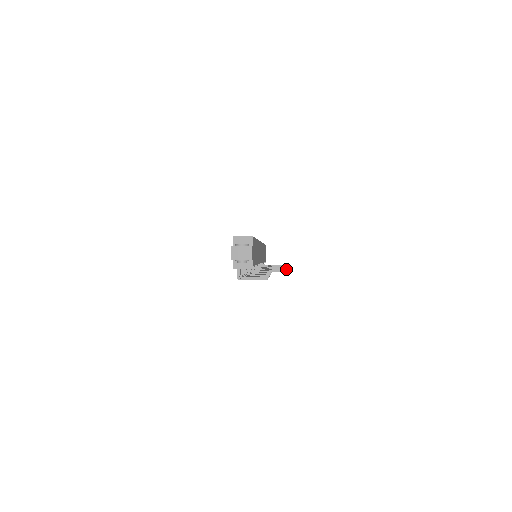
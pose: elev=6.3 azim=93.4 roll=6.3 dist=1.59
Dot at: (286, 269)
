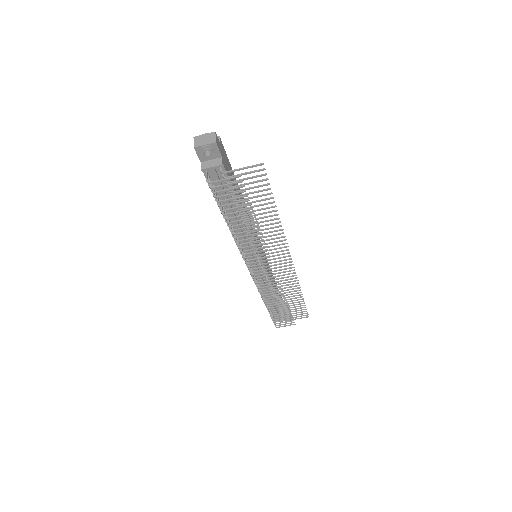
Dot at: (271, 197)
